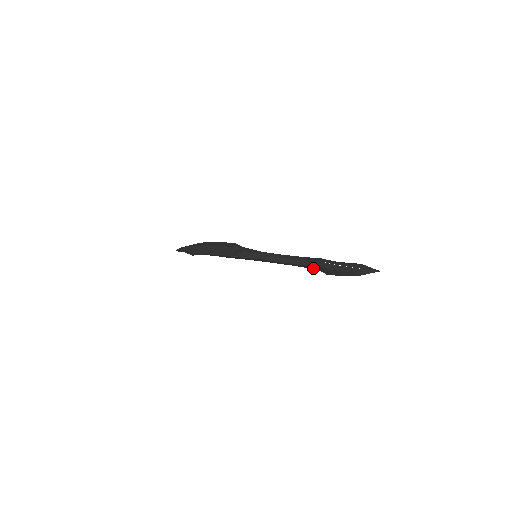
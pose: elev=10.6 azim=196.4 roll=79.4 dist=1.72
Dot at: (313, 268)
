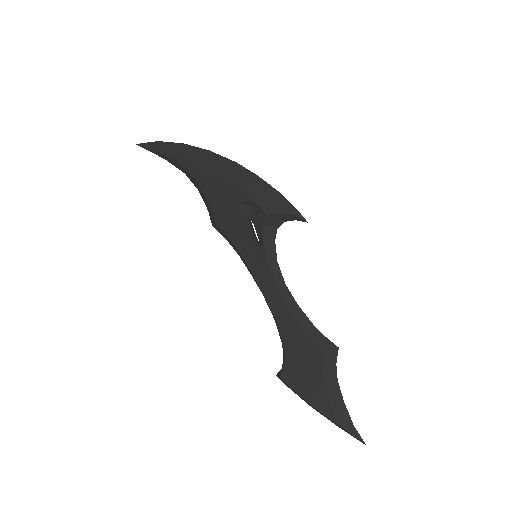
Dot at: (291, 348)
